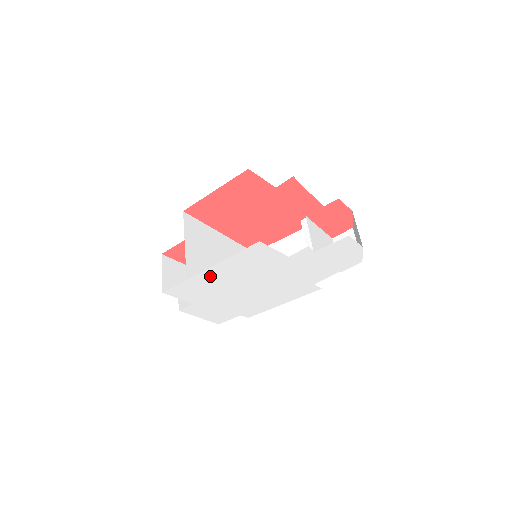
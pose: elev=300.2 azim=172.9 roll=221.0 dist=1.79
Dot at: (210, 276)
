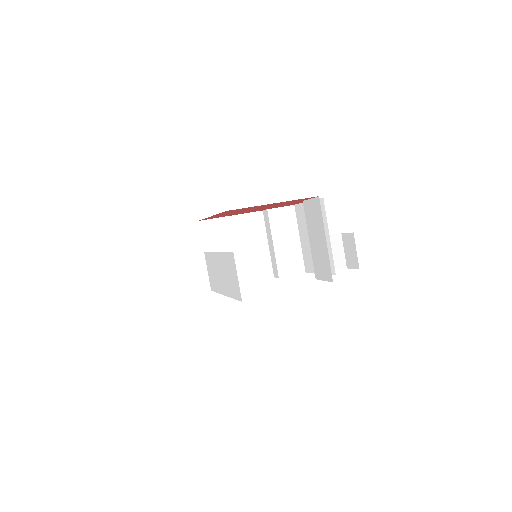
Dot at: occluded
